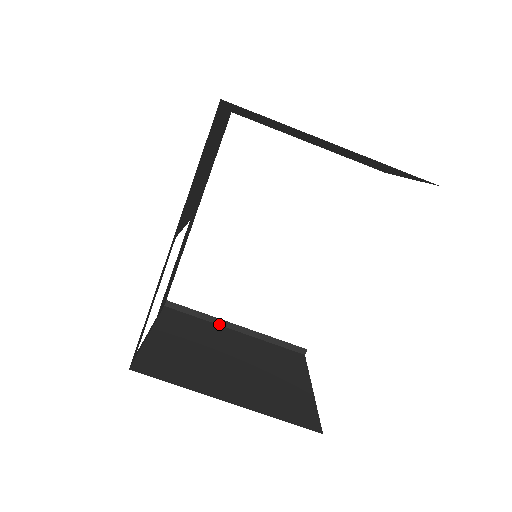
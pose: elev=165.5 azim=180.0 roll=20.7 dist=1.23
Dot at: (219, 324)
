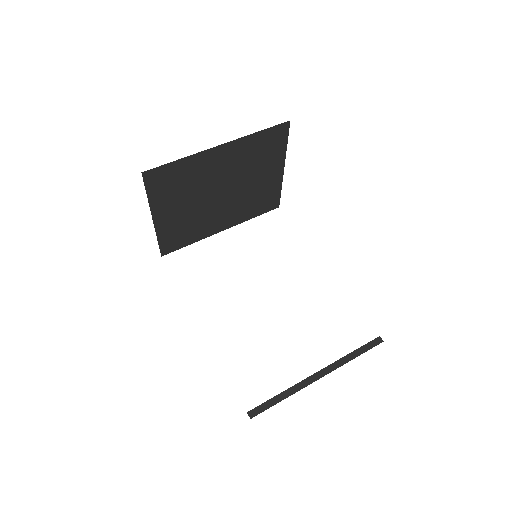
Dot at: (304, 387)
